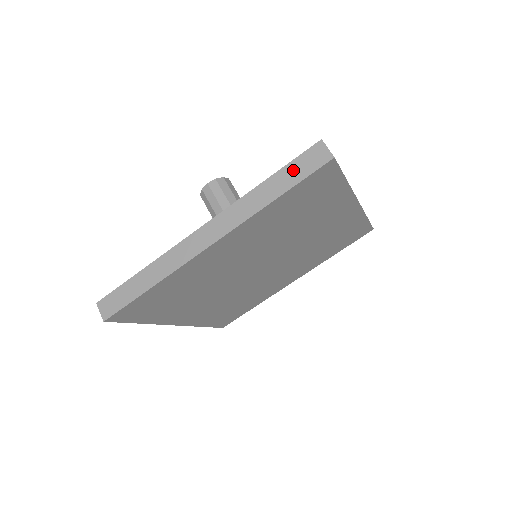
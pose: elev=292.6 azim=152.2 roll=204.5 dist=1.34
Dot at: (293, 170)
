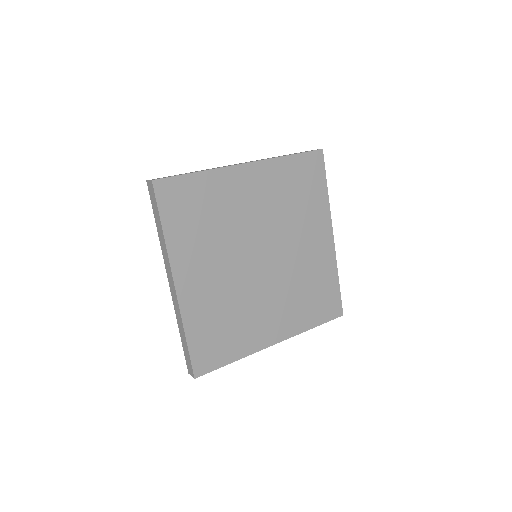
Dot at: occluded
